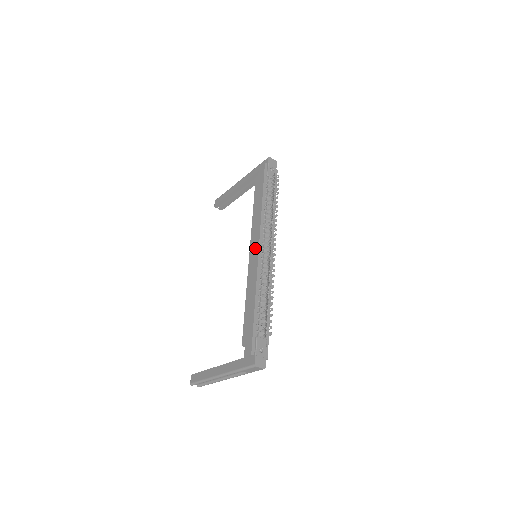
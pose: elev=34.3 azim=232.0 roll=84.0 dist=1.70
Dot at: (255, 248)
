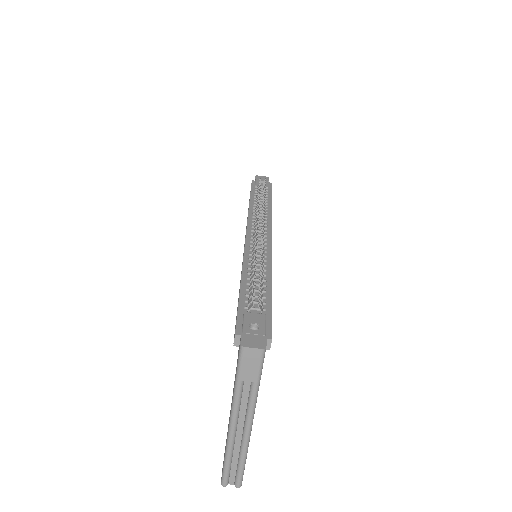
Dot at: occluded
